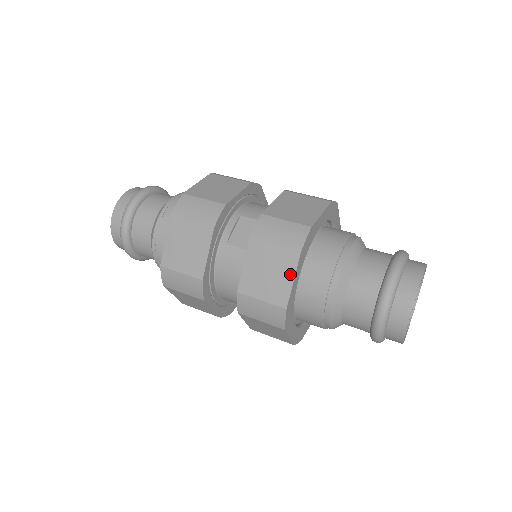
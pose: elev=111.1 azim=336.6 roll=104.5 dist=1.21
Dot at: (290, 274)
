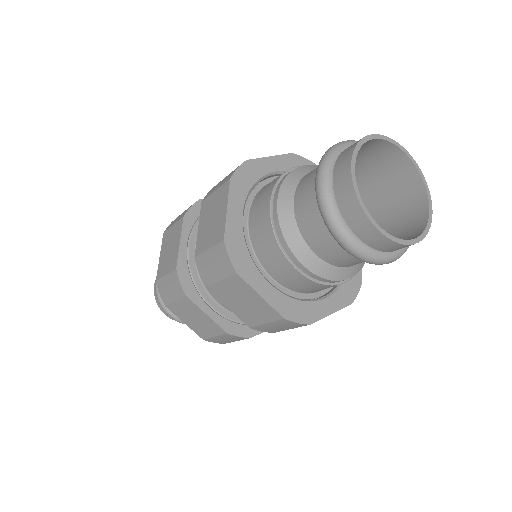
Dot at: (253, 293)
